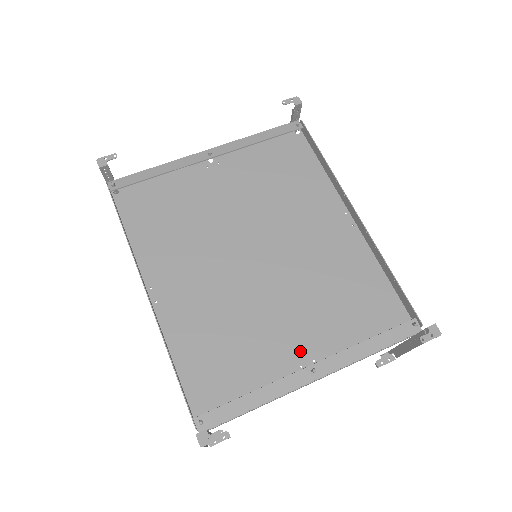
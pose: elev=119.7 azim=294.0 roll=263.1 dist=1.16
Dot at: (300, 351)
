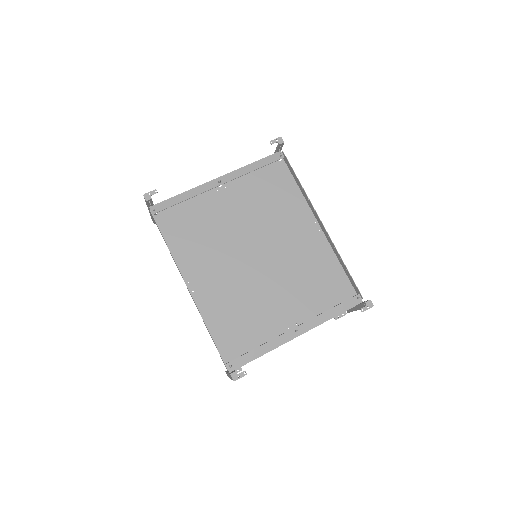
Dot at: (287, 318)
